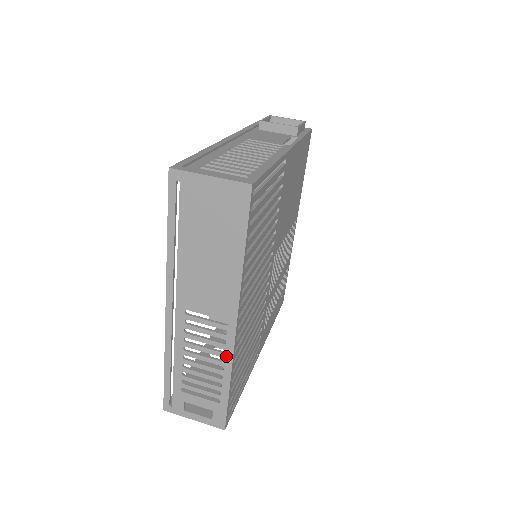
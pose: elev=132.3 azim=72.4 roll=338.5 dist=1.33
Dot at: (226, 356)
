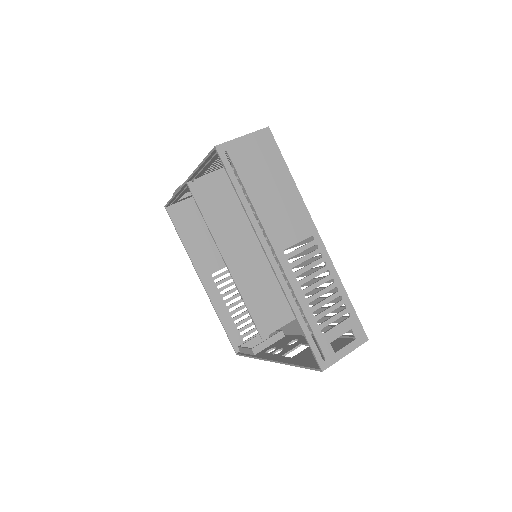
Dot at: (329, 267)
